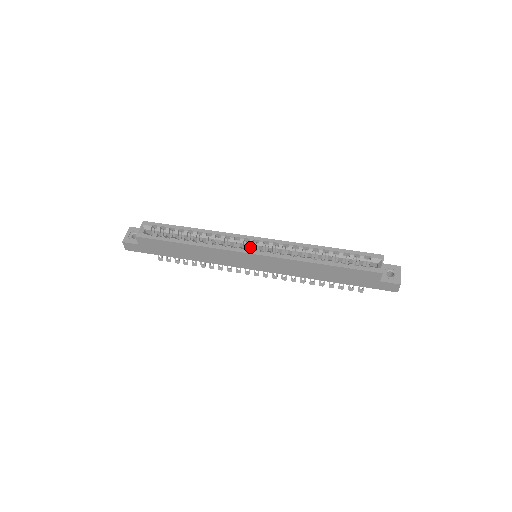
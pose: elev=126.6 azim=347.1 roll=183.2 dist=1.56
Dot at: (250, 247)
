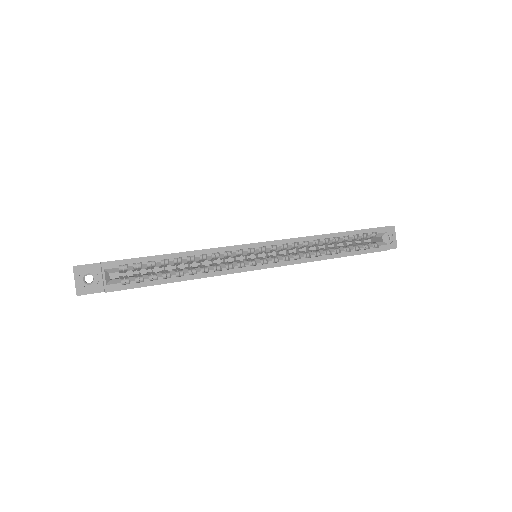
Dot at: (253, 253)
